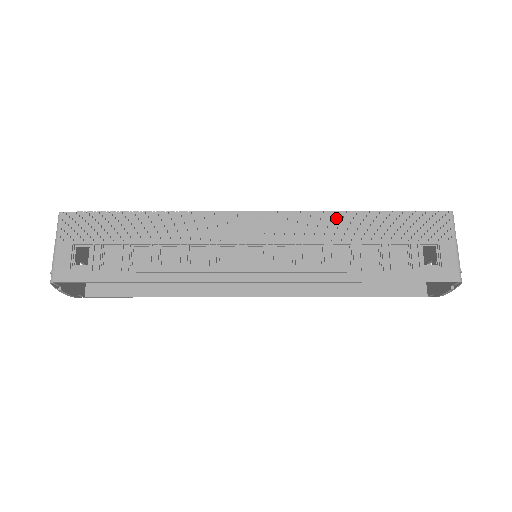
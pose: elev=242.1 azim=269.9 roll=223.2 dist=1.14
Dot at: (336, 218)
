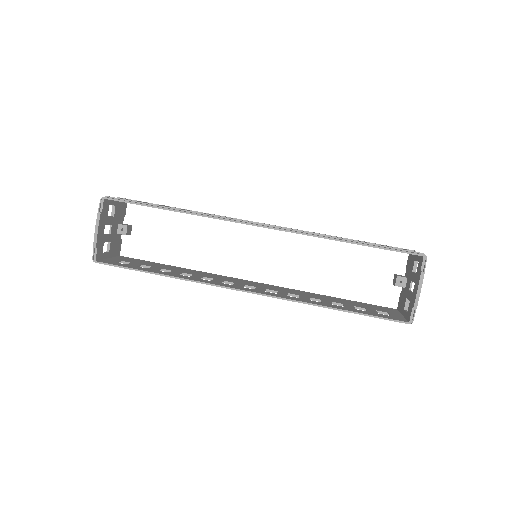
Dot at: occluded
